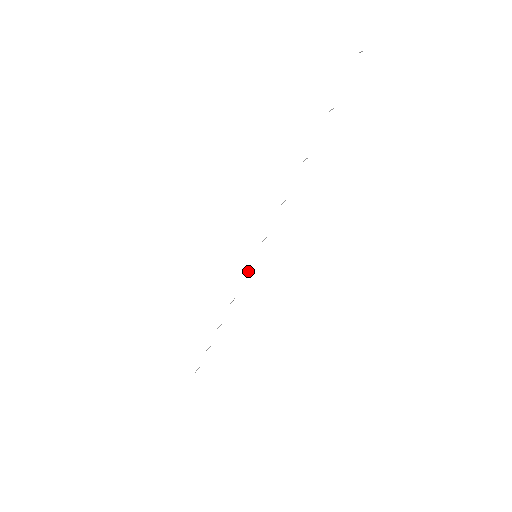
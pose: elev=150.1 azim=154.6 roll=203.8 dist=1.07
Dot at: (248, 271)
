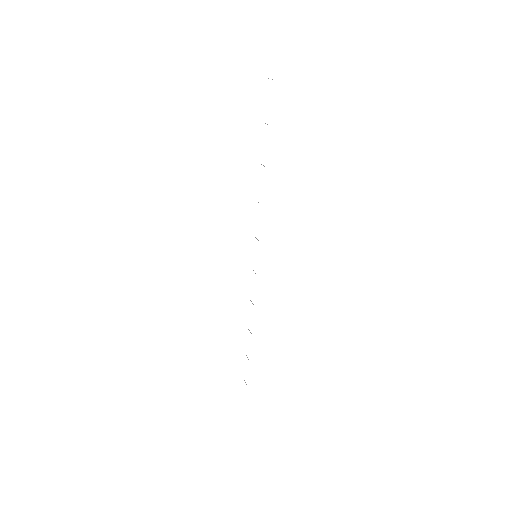
Dot at: occluded
